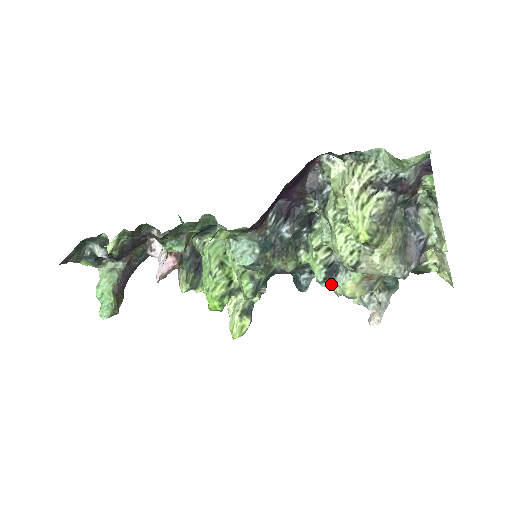
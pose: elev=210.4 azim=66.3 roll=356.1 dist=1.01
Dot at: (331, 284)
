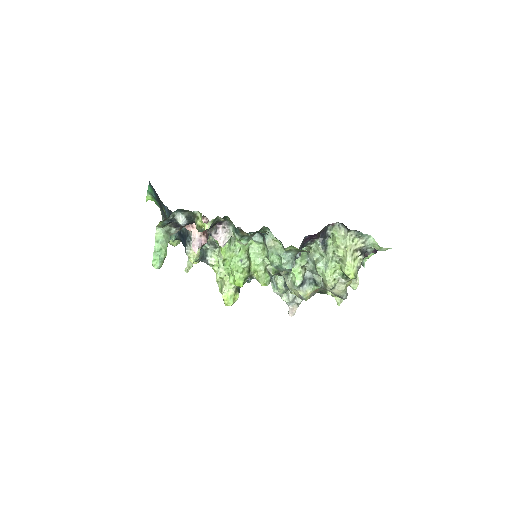
Dot at: (300, 289)
